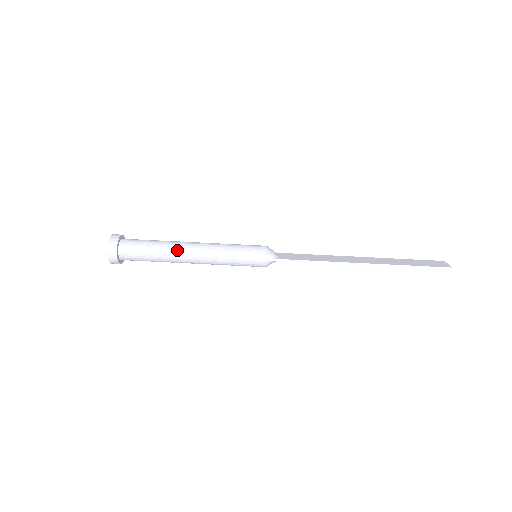
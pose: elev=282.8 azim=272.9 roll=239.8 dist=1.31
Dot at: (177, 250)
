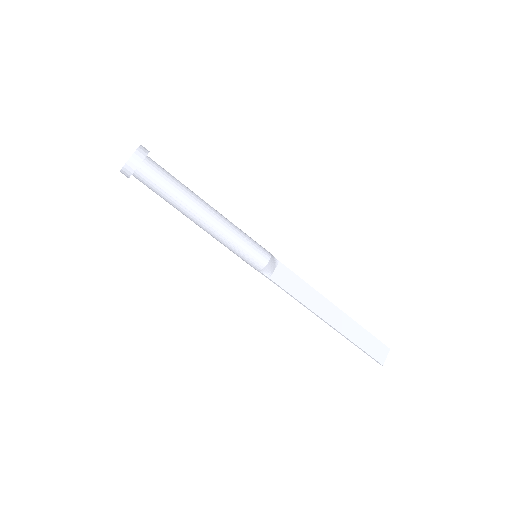
Dot at: (188, 213)
